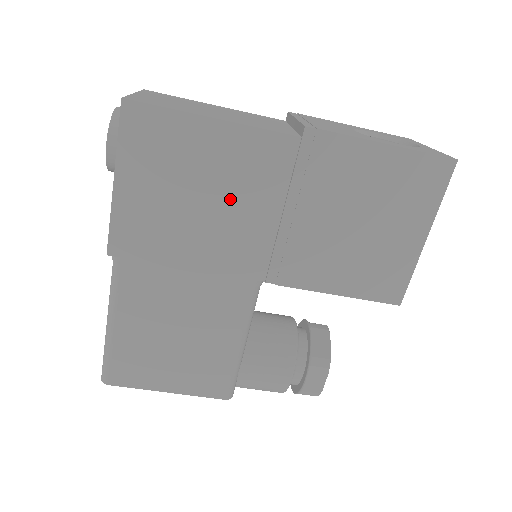
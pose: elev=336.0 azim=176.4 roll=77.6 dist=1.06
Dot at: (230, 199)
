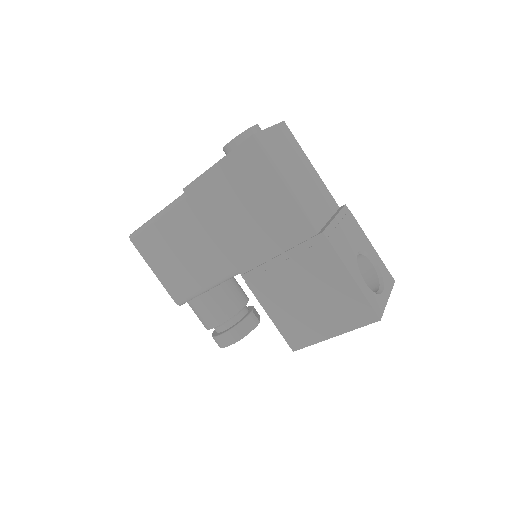
Dot at: (260, 225)
